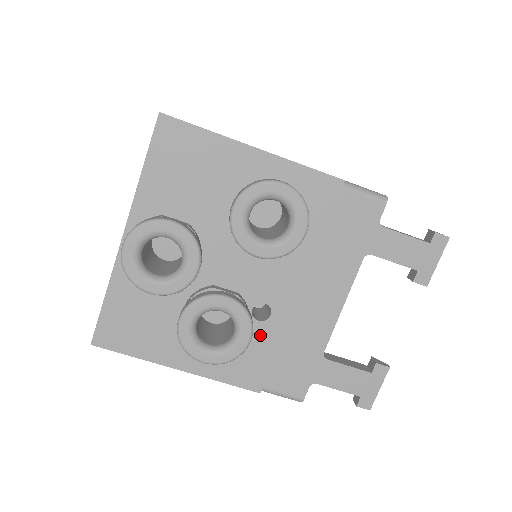
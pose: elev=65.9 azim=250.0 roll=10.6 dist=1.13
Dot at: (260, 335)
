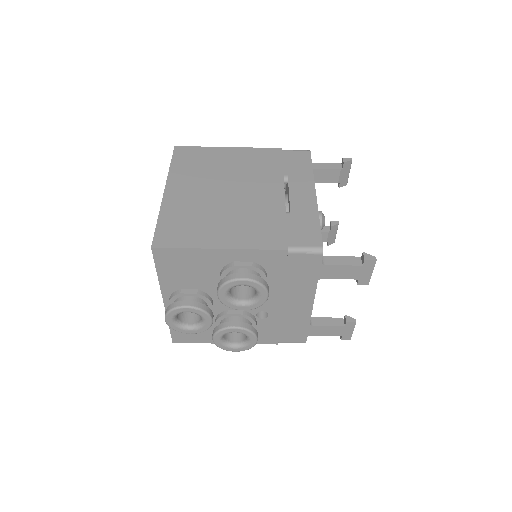
Dot at: (266, 324)
